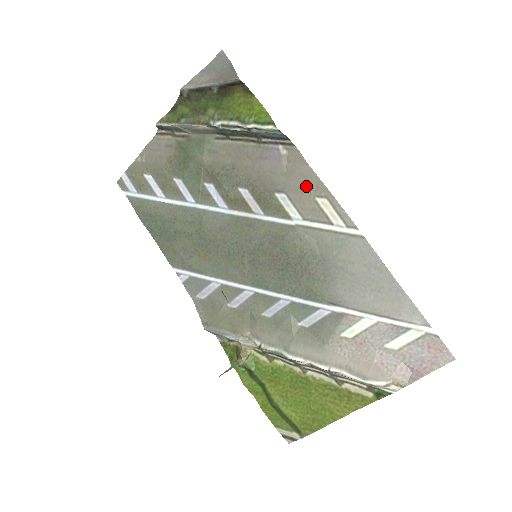
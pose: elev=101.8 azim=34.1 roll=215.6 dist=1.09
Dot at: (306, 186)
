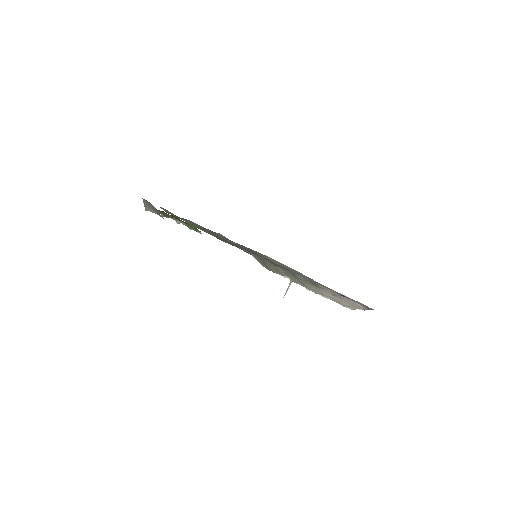
Dot at: occluded
